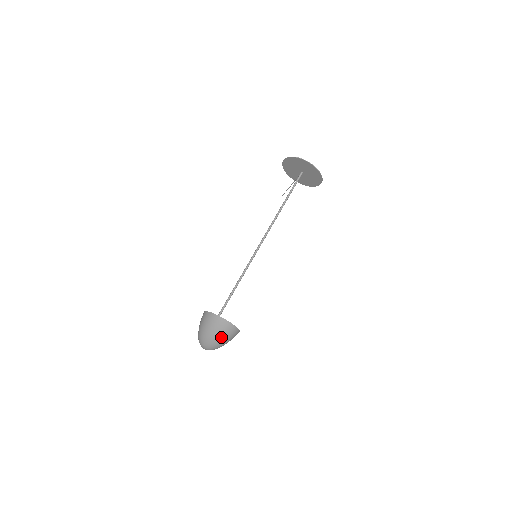
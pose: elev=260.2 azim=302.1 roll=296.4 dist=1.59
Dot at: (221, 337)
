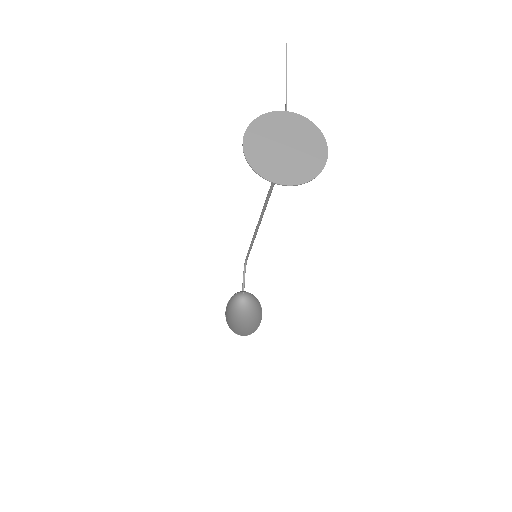
Dot at: (247, 325)
